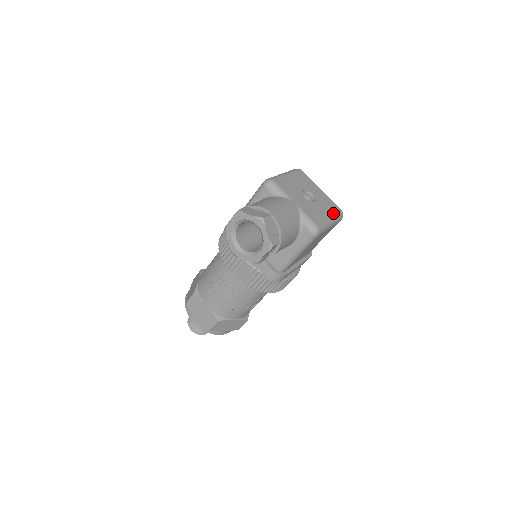
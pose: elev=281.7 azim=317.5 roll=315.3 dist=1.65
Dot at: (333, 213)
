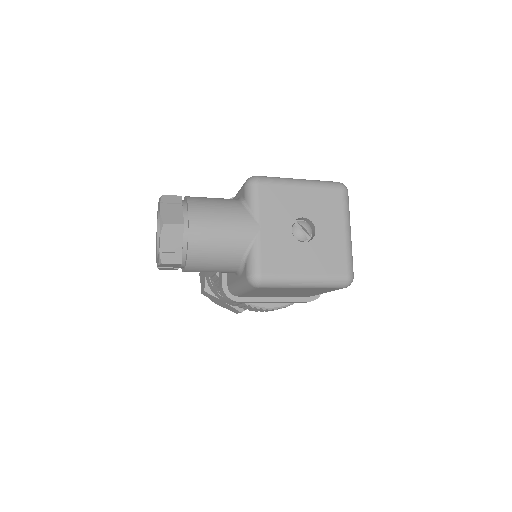
Dot at: (322, 273)
